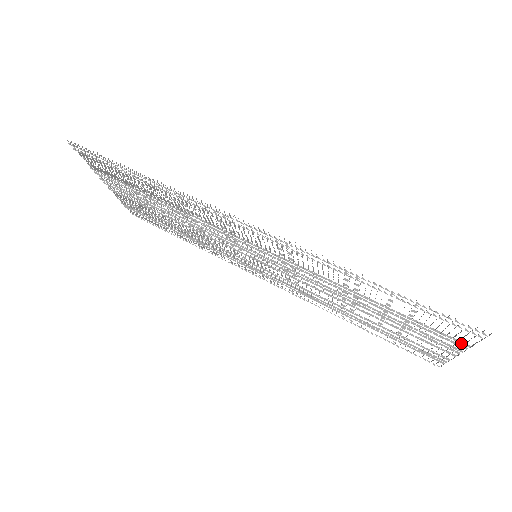
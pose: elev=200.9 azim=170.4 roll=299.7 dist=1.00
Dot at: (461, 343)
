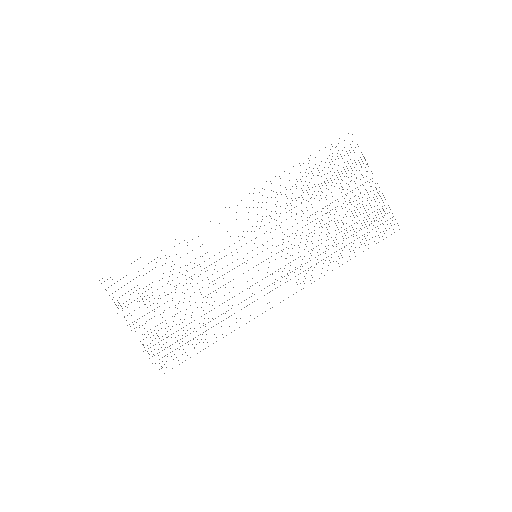
Dot at: occluded
